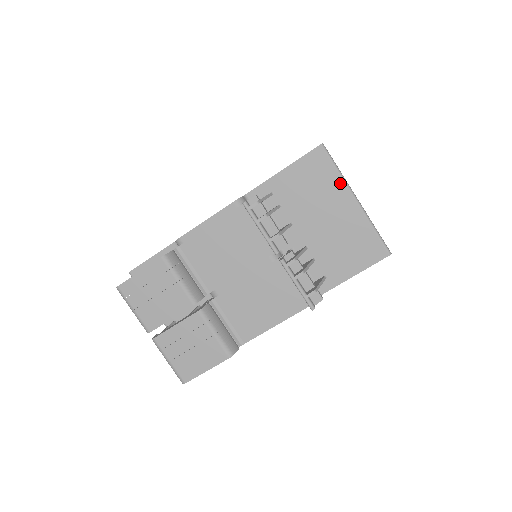
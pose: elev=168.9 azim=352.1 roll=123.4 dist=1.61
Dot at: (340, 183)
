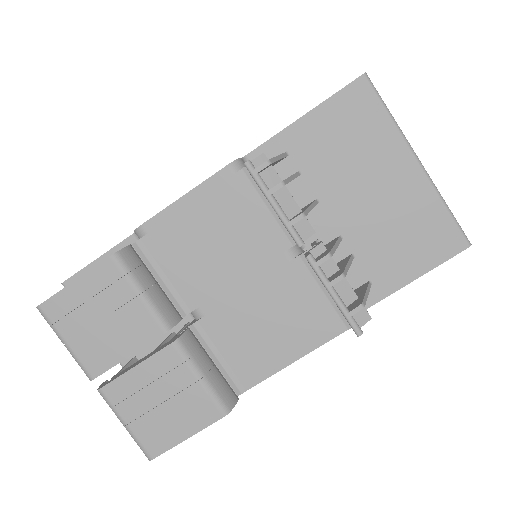
Dot at: (393, 135)
